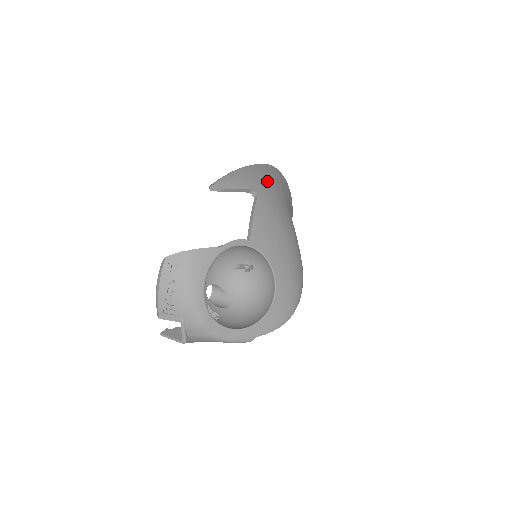
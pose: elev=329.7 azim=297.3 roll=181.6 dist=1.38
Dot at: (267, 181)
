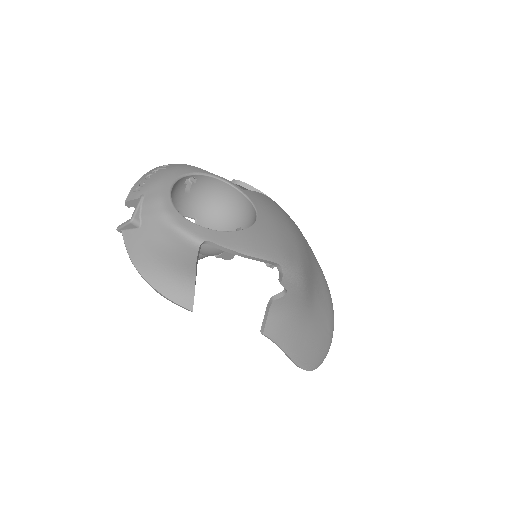
Dot at: occluded
